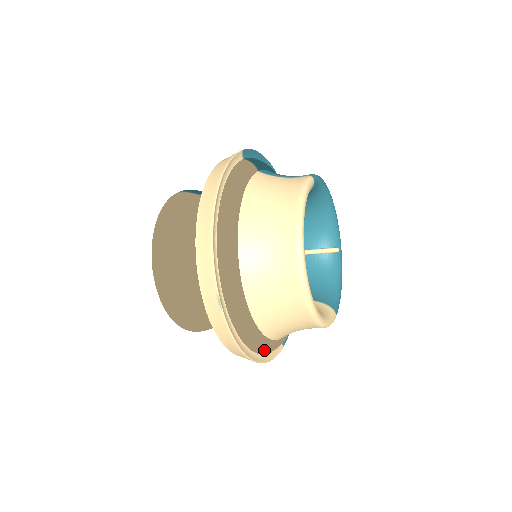
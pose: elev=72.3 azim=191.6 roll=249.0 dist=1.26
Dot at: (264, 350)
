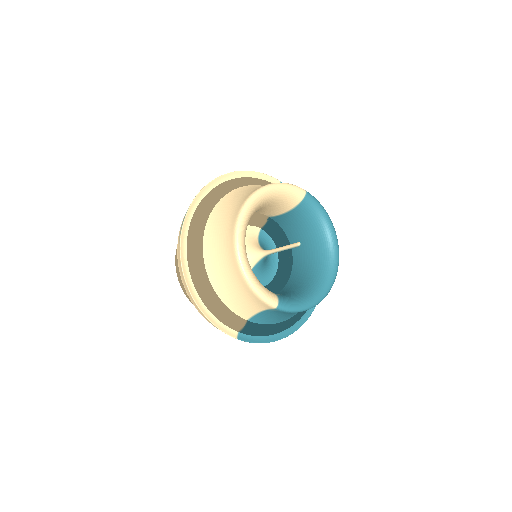
Dot at: (204, 295)
